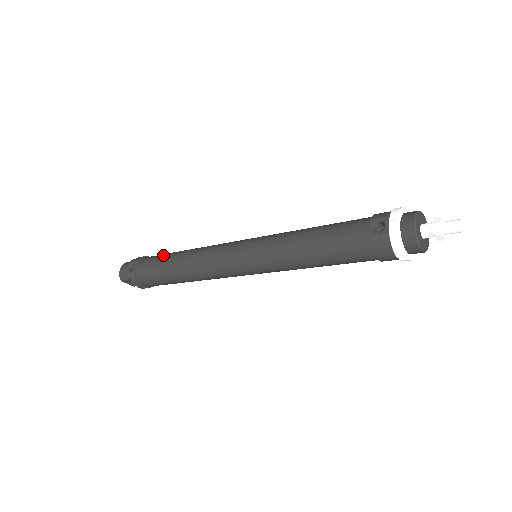
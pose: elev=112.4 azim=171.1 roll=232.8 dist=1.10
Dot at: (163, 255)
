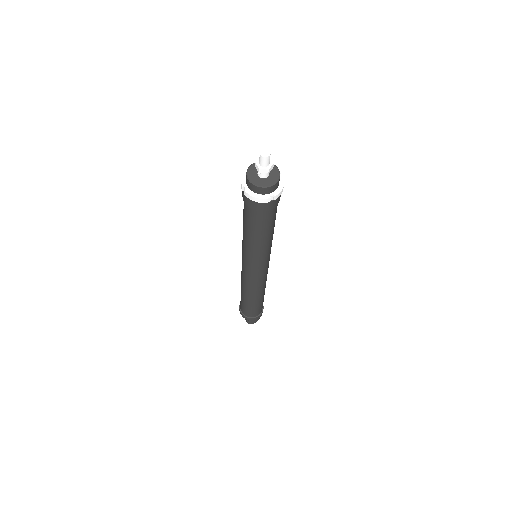
Dot at: occluded
